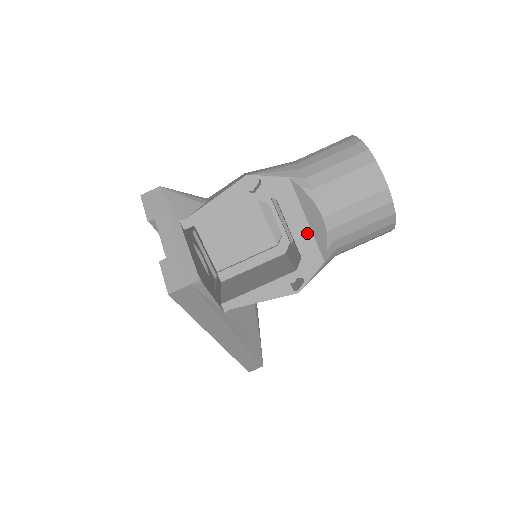
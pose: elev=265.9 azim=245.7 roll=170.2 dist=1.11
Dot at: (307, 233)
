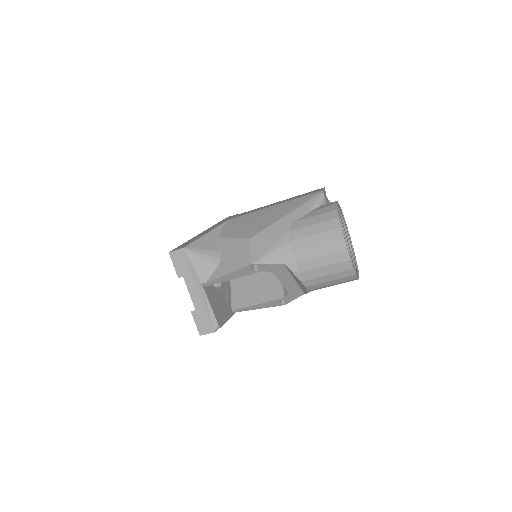
Dot at: (294, 284)
